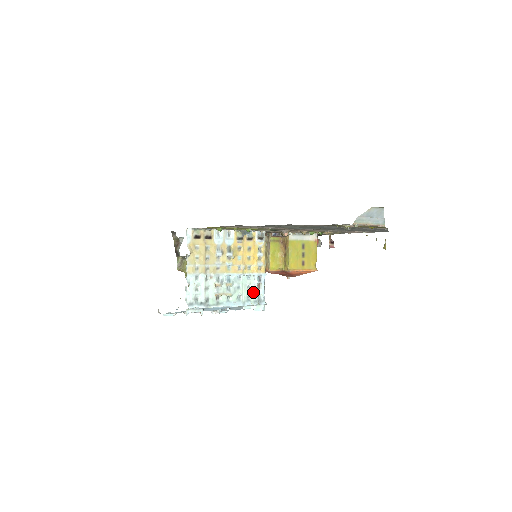
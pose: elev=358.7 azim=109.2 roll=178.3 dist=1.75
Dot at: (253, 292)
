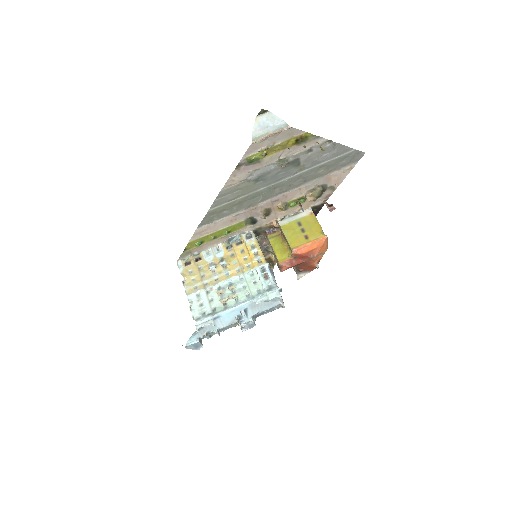
Dot at: (261, 284)
